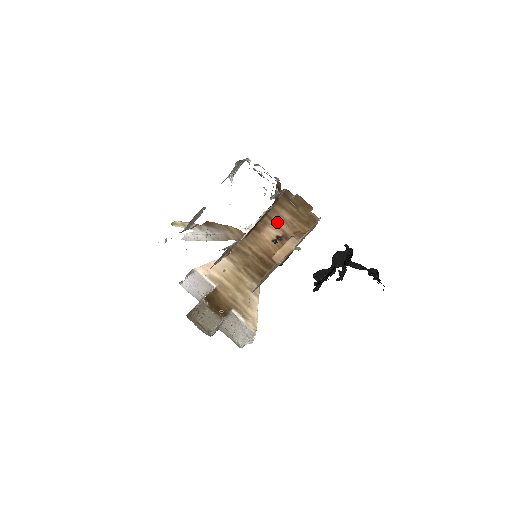
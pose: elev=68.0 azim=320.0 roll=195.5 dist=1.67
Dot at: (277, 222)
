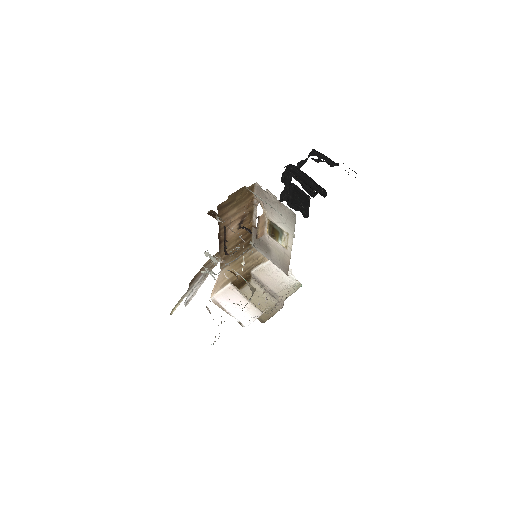
Dot at: (231, 222)
